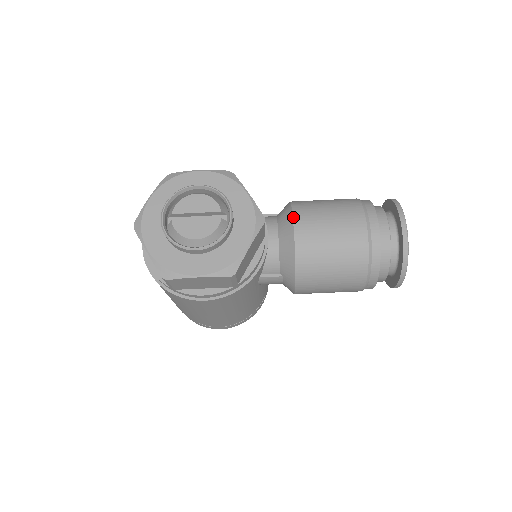
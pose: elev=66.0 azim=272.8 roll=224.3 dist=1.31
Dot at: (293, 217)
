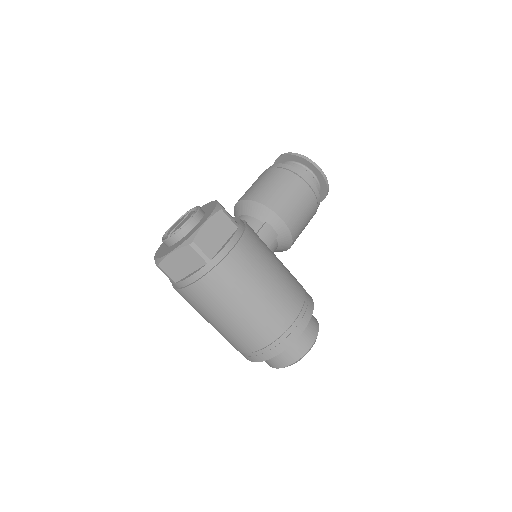
Dot at: (236, 204)
